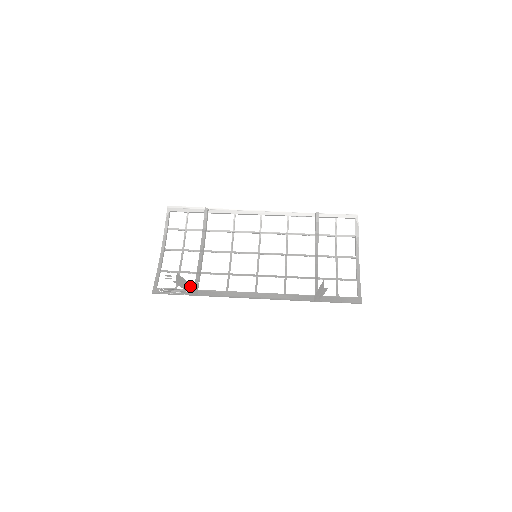
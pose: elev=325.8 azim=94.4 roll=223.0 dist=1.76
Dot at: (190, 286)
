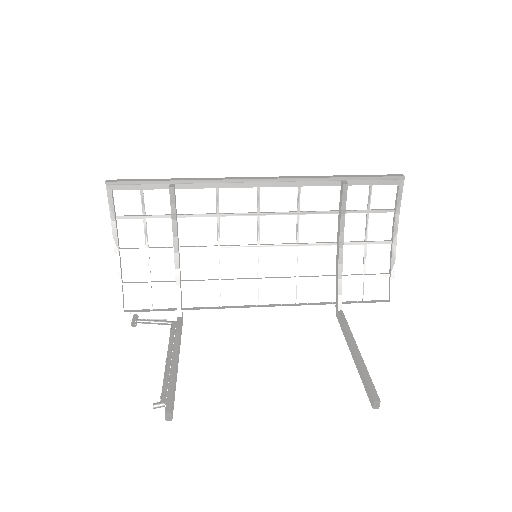
Dot at: (178, 348)
